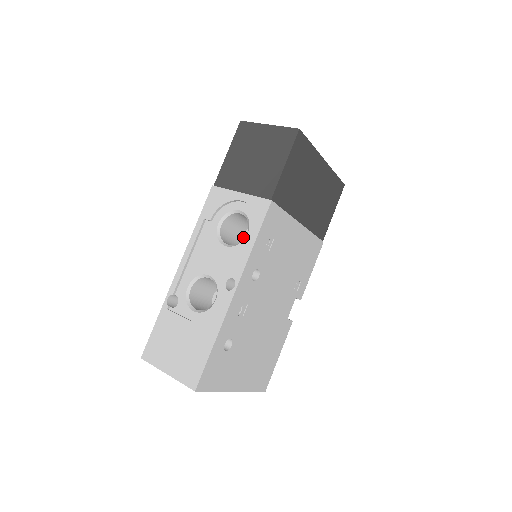
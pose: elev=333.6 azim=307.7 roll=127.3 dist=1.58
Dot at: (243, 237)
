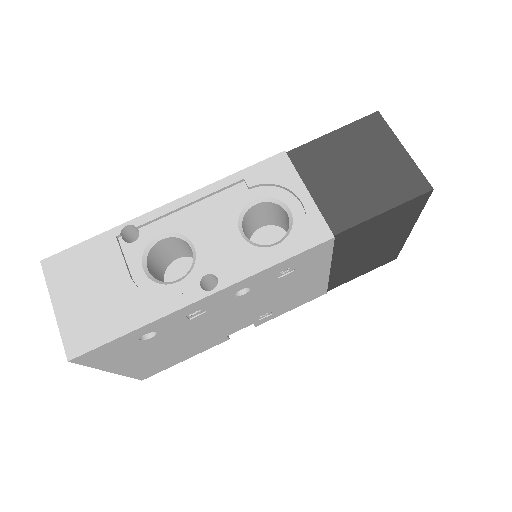
Dot at: (263, 229)
